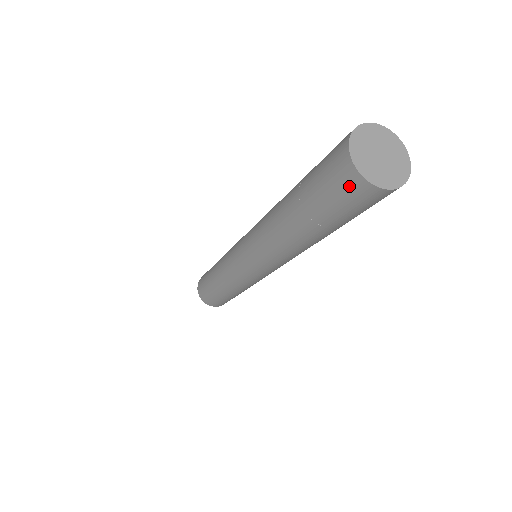
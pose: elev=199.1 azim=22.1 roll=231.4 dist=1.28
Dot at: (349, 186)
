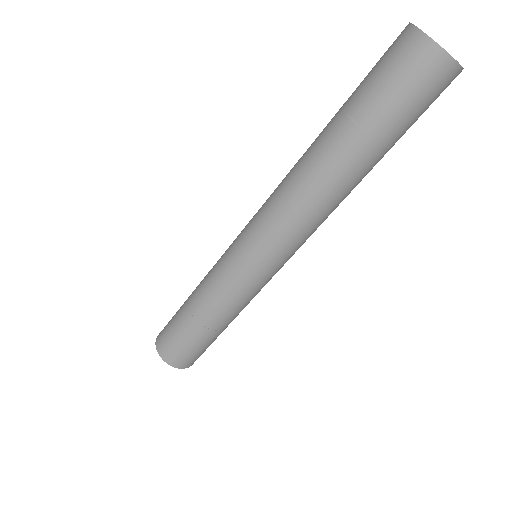
Dot at: (399, 45)
